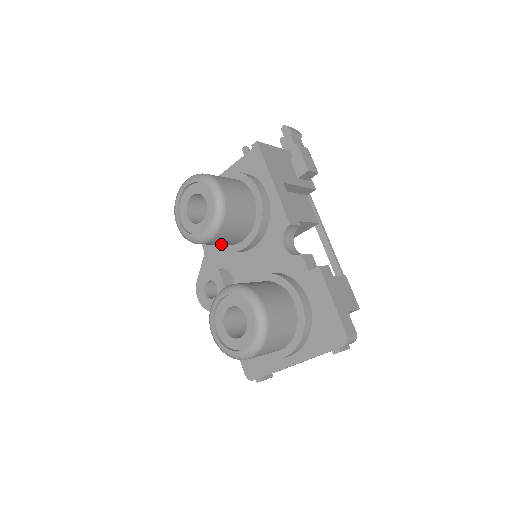
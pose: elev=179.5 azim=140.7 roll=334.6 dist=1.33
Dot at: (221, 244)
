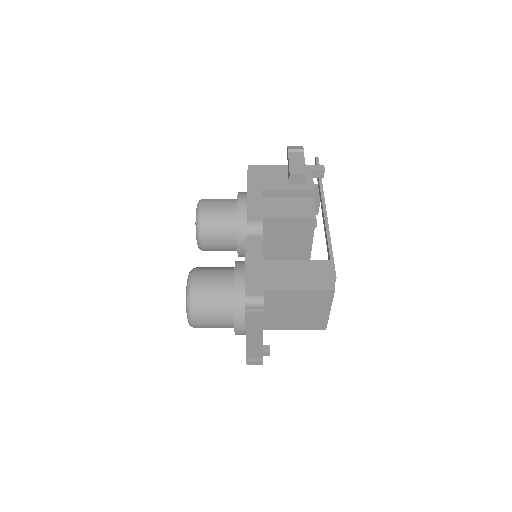
Dot at: (223, 249)
